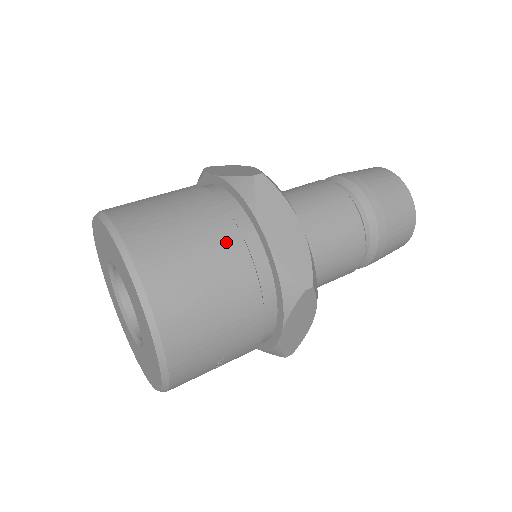
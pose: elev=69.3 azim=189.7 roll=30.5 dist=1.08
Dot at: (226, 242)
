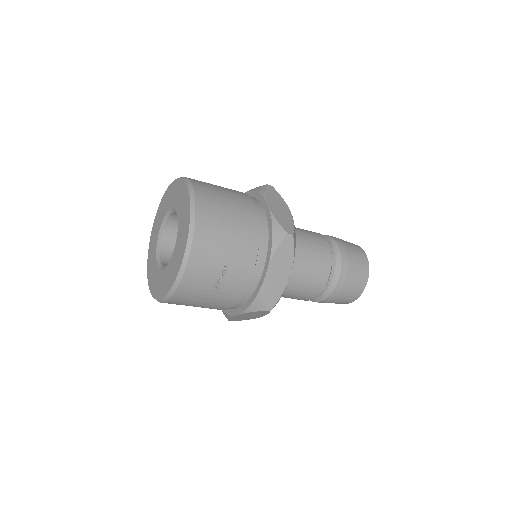
Dot at: (245, 200)
